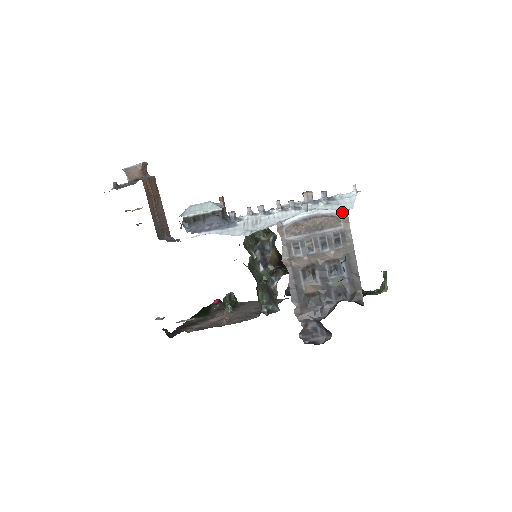
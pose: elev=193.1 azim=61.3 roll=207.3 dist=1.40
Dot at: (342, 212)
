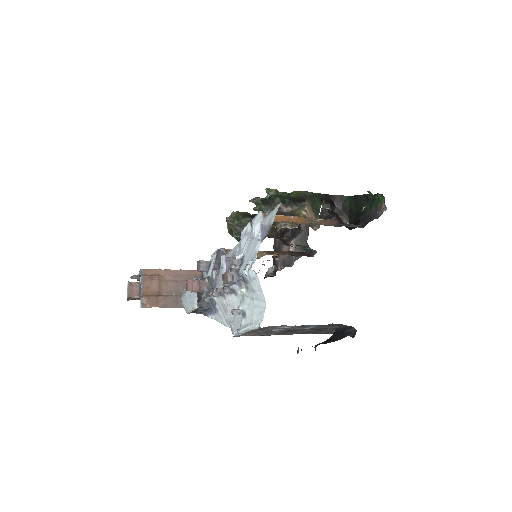
Dot at: occluded
